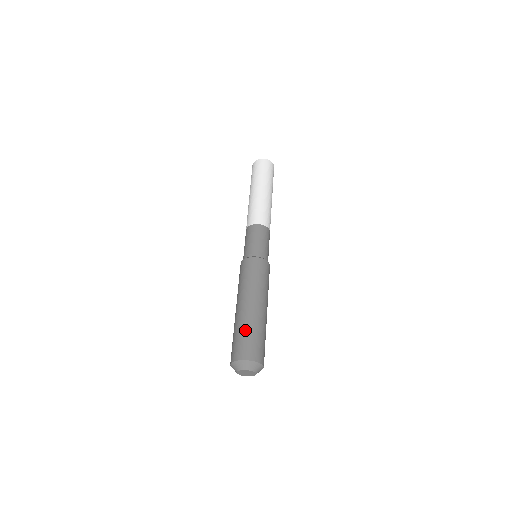
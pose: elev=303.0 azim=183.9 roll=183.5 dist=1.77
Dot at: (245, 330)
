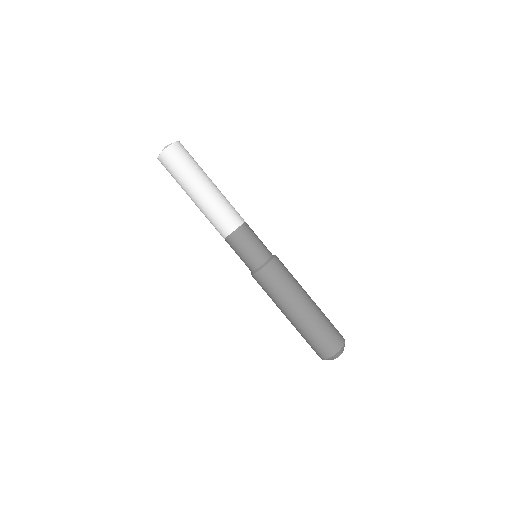
Dot at: (321, 328)
